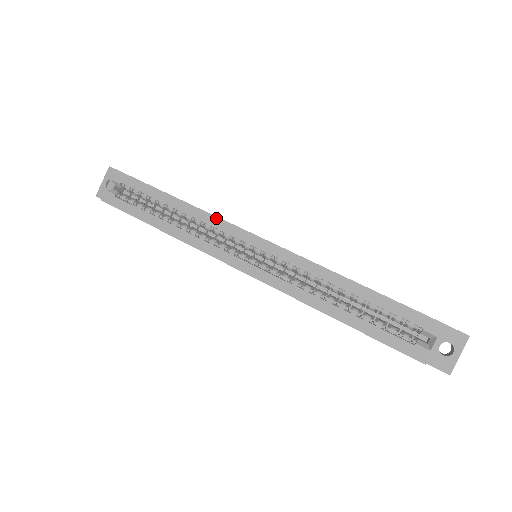
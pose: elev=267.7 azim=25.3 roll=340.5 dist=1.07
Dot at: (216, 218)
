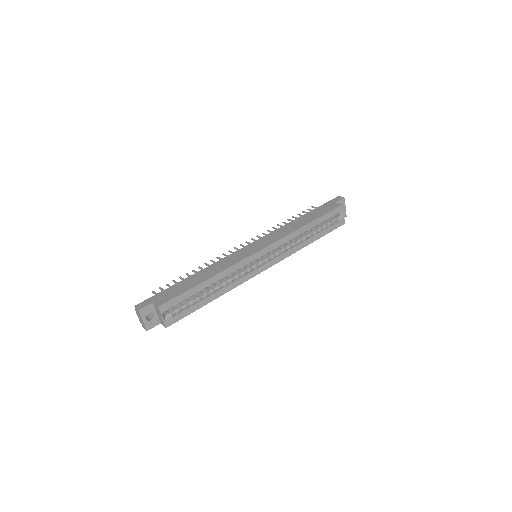
Dot at: (237, 264)
